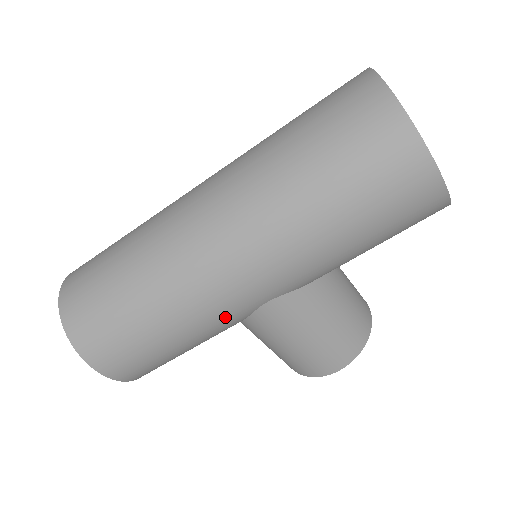
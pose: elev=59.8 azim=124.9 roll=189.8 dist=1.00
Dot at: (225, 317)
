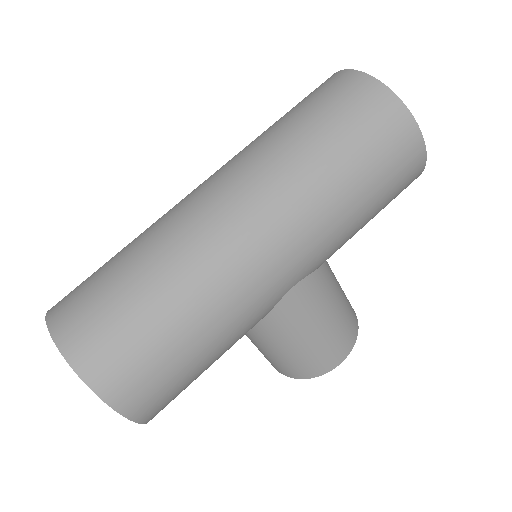
Dot at: (257, 310)
